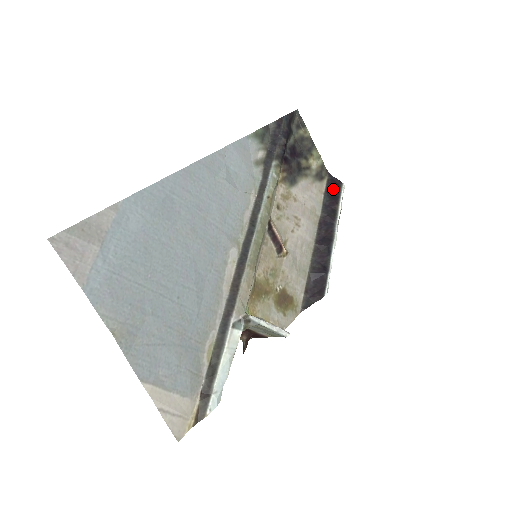
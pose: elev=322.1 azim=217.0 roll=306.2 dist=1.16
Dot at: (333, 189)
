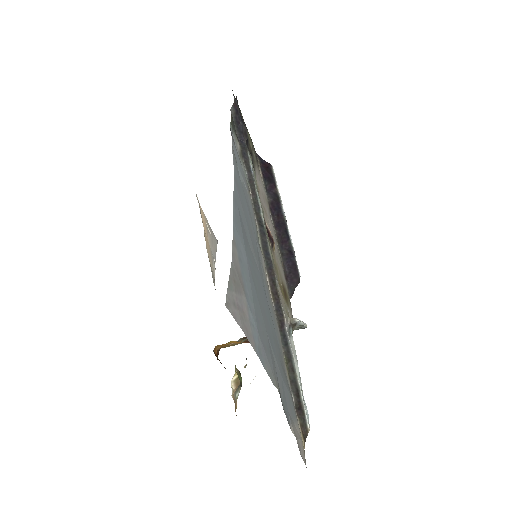
Dot at: (267, 172)
